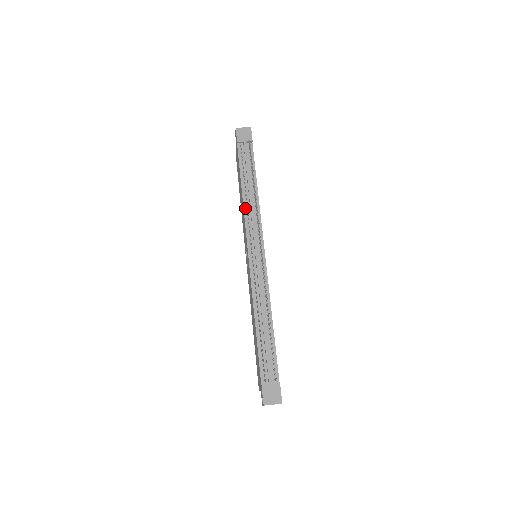
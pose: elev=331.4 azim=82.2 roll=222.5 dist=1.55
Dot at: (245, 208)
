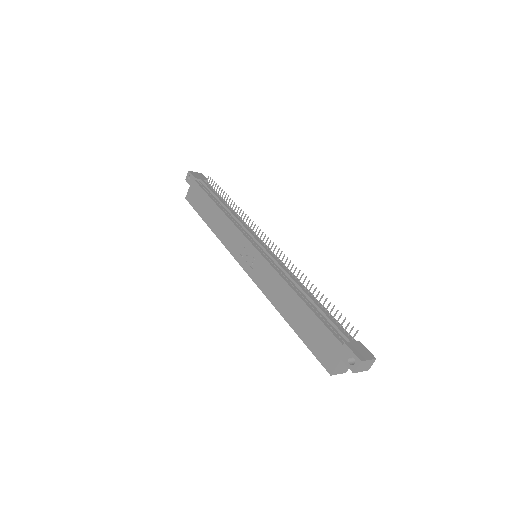
Dot at: (229, 217)
